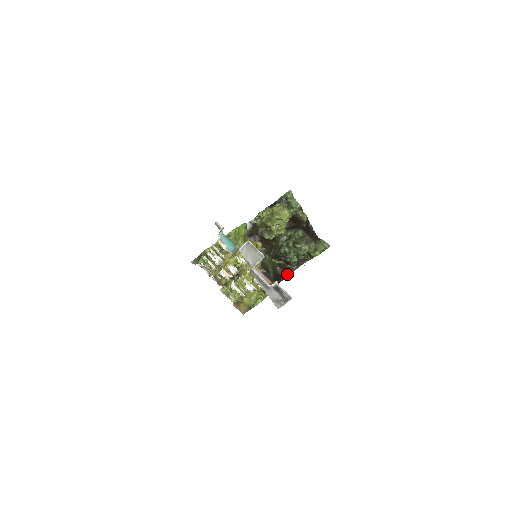
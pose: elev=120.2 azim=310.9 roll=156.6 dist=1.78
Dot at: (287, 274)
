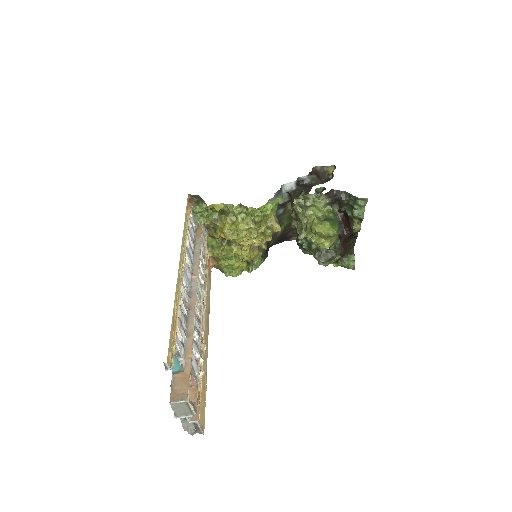
Dot at: occluded
